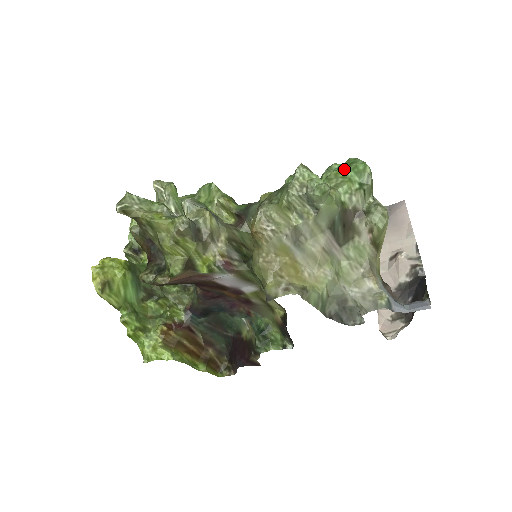
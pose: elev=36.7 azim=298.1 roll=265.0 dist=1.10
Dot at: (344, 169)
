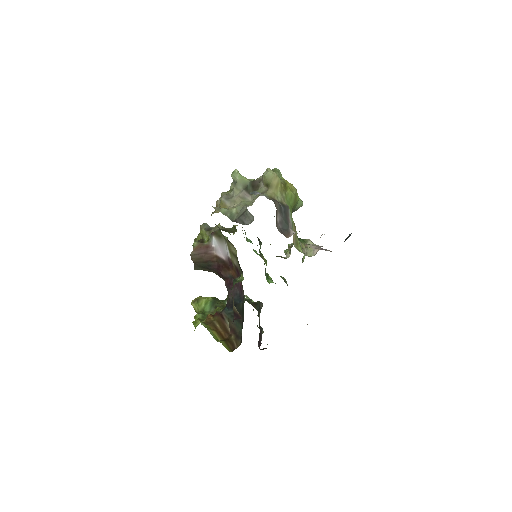
Dot at: occluded
